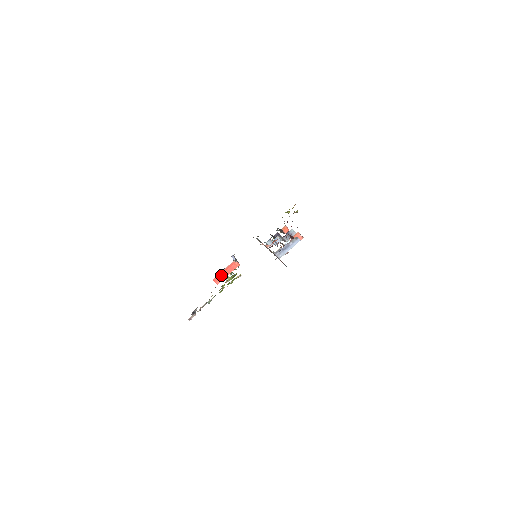
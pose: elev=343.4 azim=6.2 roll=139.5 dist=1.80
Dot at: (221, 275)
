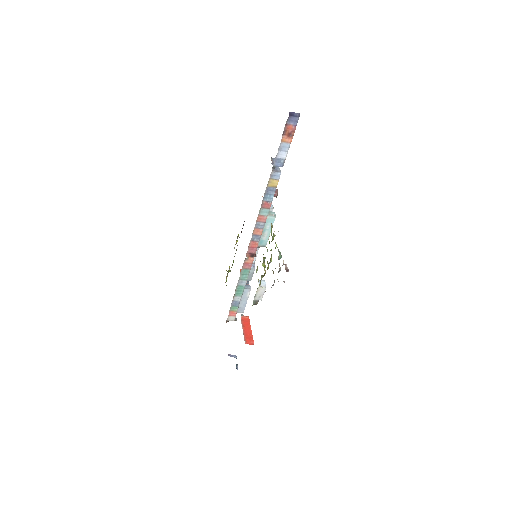
Dot at: (246, 335)
